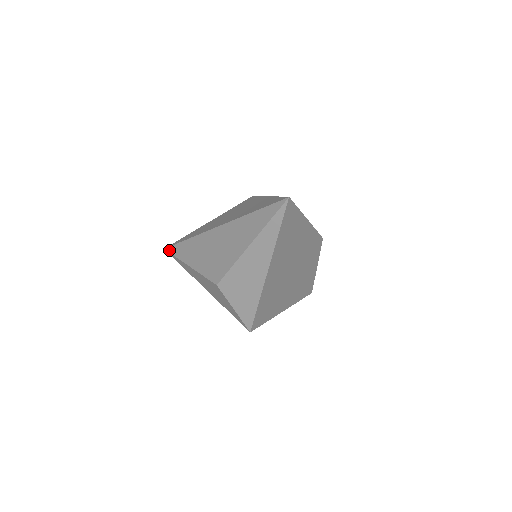
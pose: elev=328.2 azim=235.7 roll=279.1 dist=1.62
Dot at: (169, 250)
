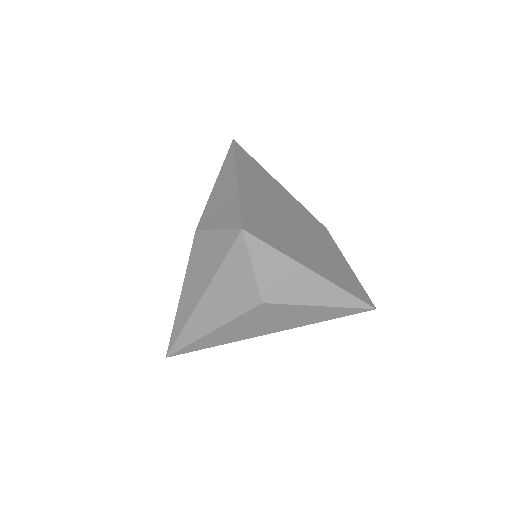
Dot at: (169, 343)
